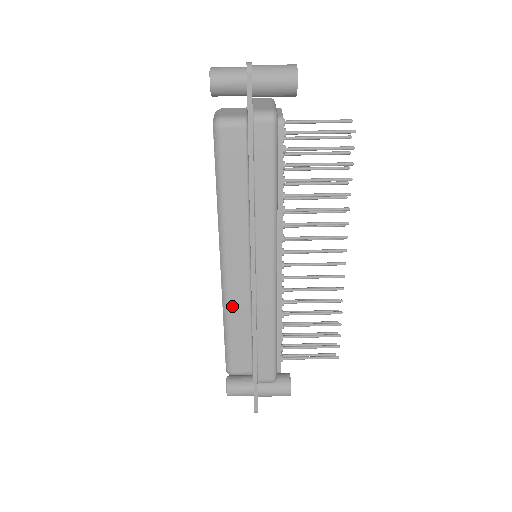
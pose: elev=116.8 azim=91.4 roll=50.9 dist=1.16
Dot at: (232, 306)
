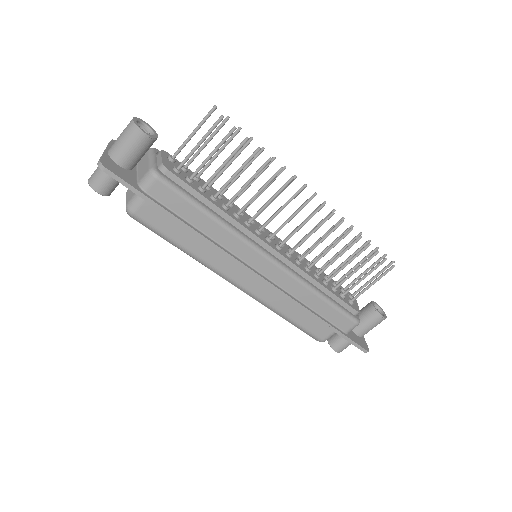
Dot at: (273, 304)
